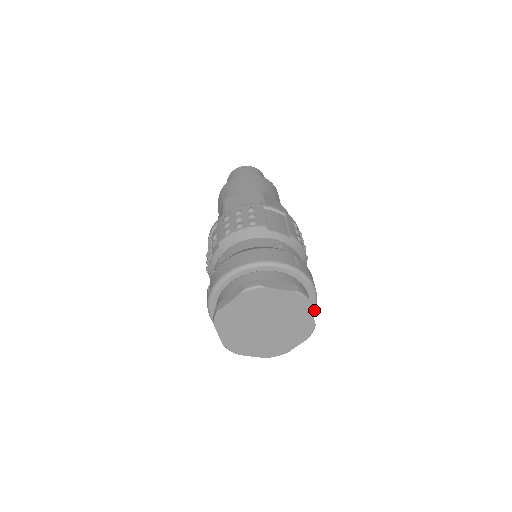
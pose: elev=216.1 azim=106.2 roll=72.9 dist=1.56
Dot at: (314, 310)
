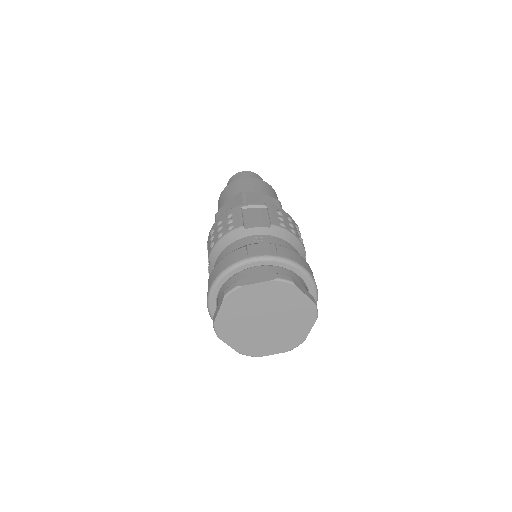
Dot at: (316, 289)
